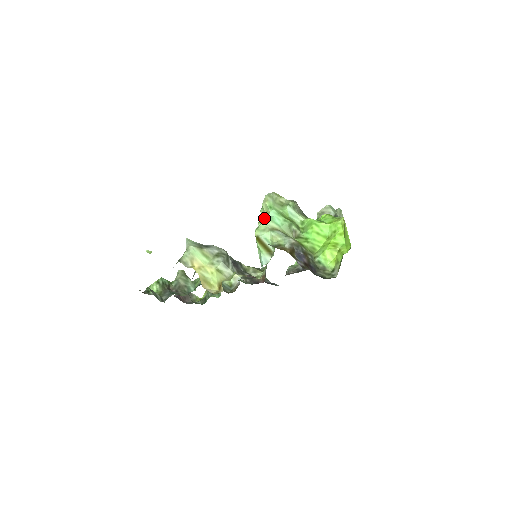
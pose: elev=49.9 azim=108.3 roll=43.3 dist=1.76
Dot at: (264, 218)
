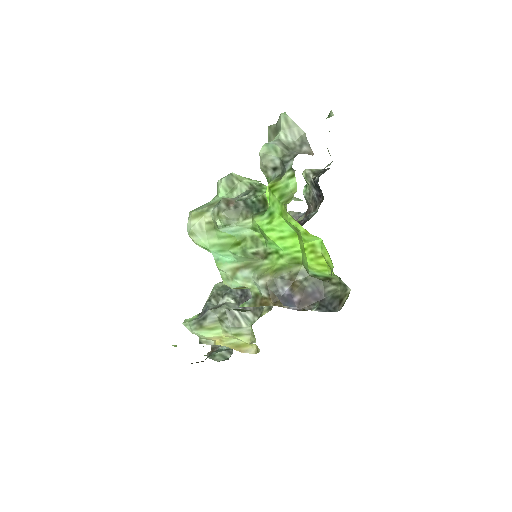
Dot at: occluded
